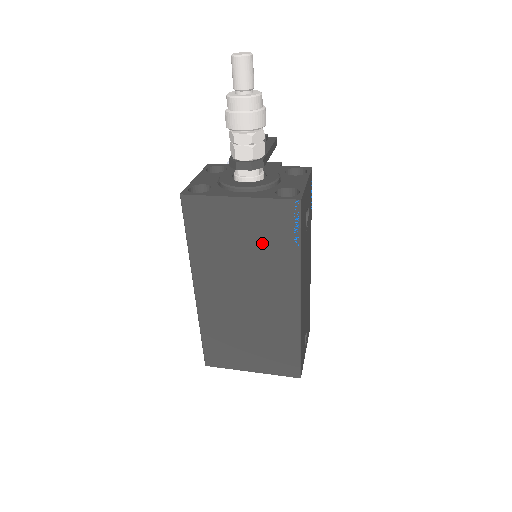
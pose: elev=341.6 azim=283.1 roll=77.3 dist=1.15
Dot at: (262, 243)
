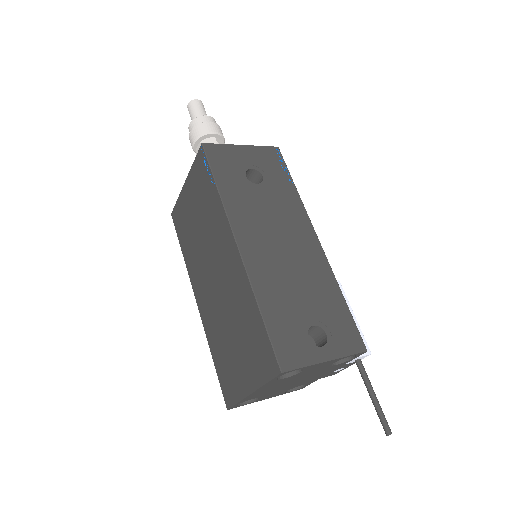
Dot at: (203, 208)
